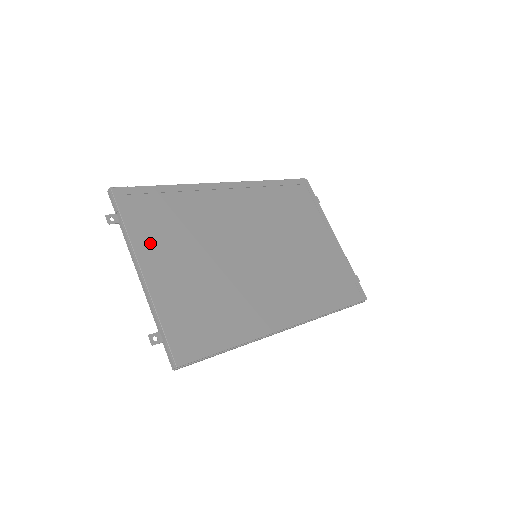
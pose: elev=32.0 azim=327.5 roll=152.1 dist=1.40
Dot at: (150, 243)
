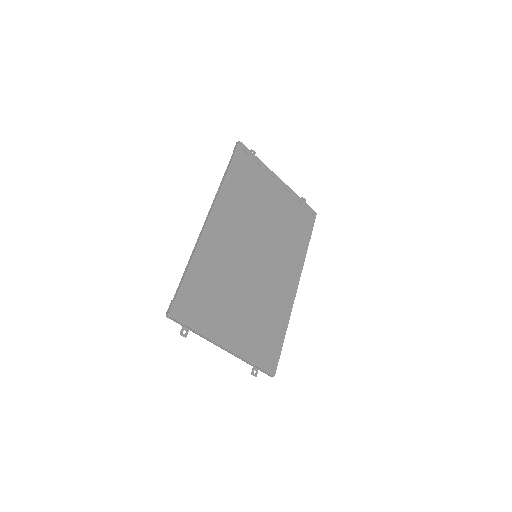
Dot at: (215, 325)
